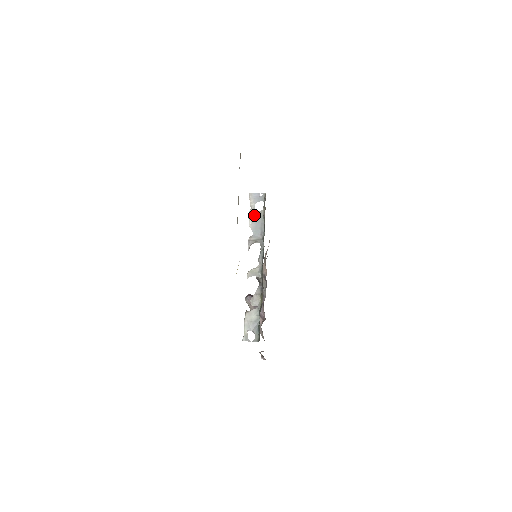
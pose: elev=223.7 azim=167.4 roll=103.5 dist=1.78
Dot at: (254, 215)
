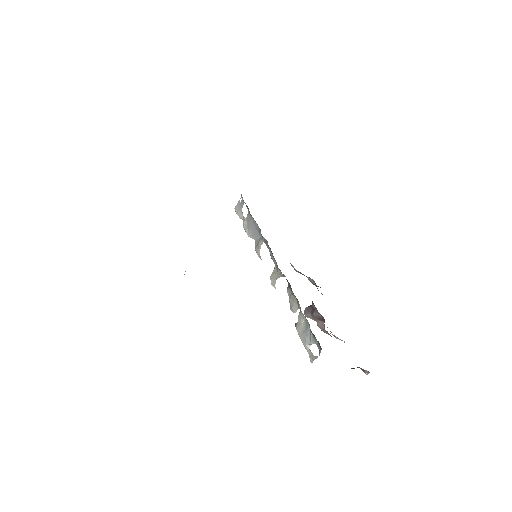
Dot at: (246, 223)
